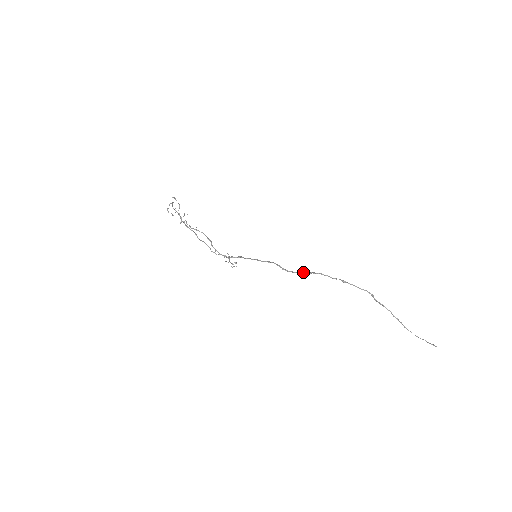
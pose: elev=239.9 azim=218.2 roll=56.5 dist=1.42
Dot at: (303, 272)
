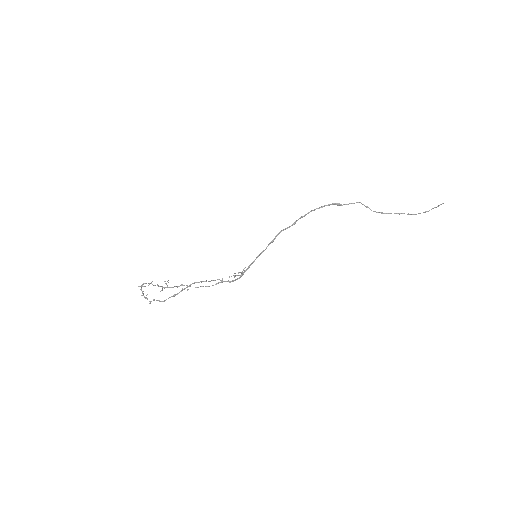
Dot at: (304, 215)
